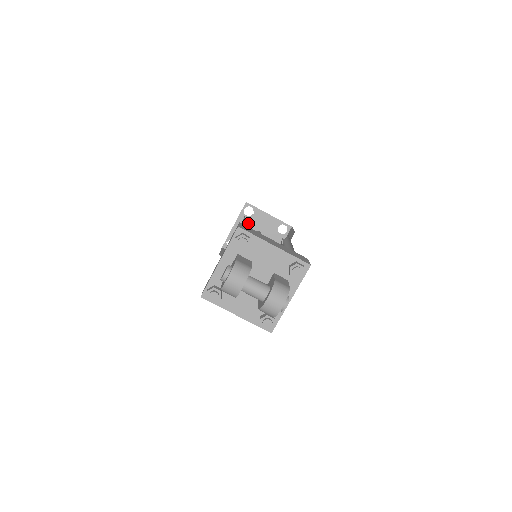
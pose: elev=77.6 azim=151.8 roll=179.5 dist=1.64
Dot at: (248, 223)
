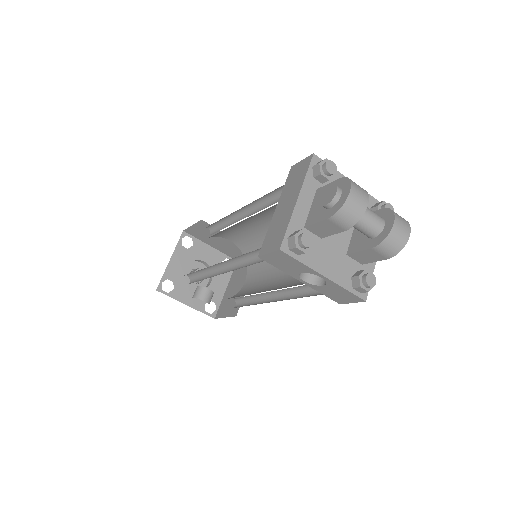
Dot at: occluded
